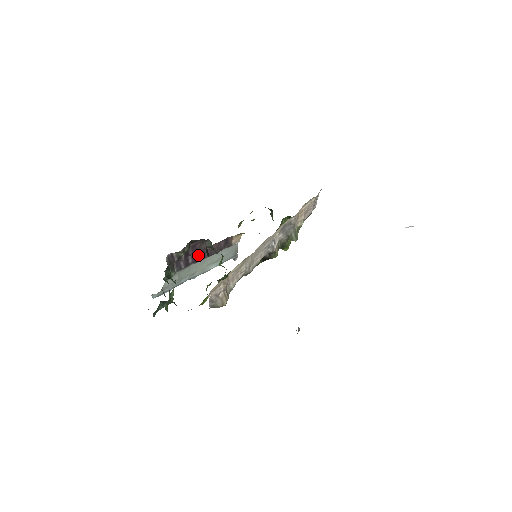
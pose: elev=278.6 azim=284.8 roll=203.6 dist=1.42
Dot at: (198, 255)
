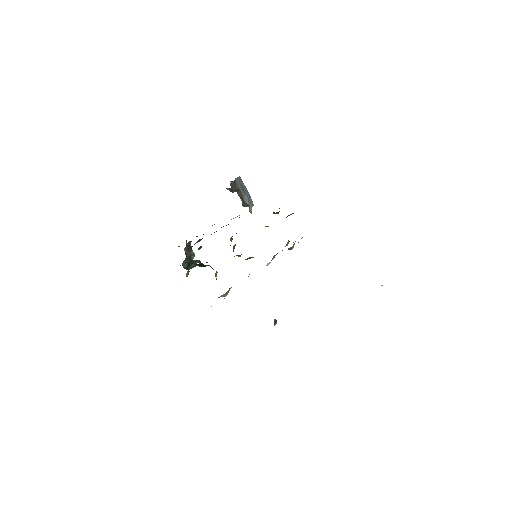
Dot at: occluded
